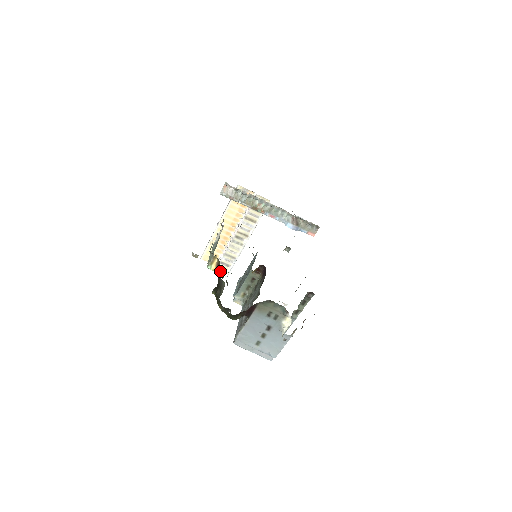
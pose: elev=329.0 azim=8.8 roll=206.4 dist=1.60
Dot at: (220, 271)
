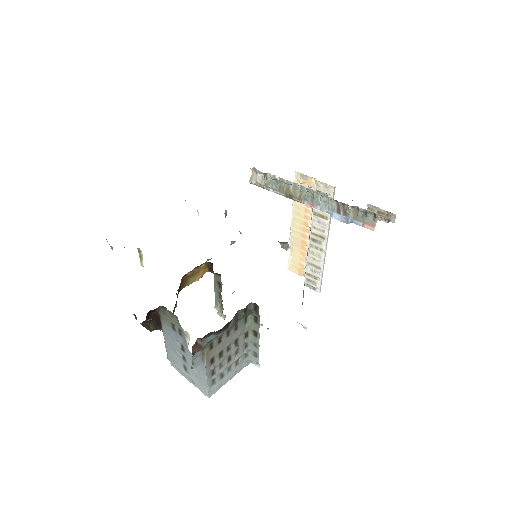
Dot at: occluded
